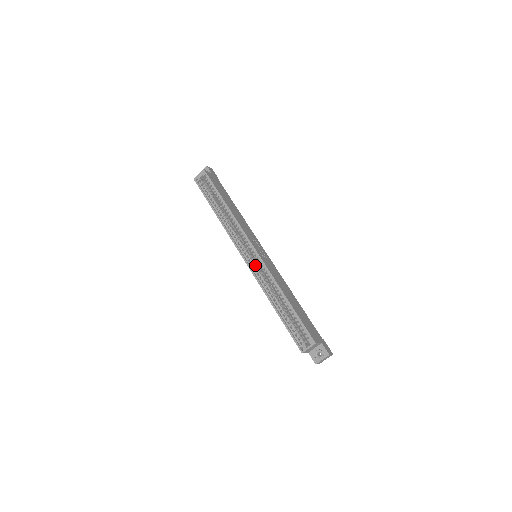
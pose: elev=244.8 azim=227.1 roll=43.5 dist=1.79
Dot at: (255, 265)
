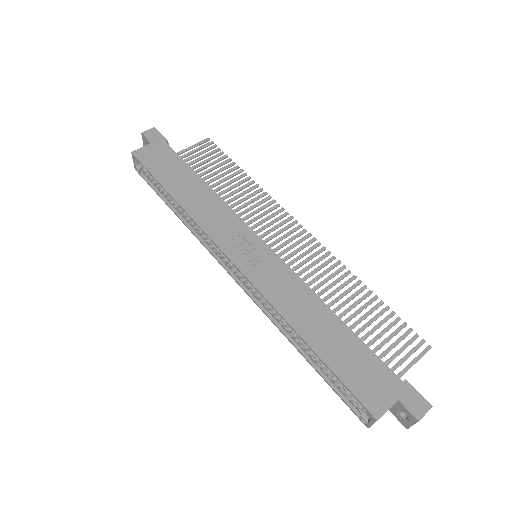
Dot at: (251, 286)
